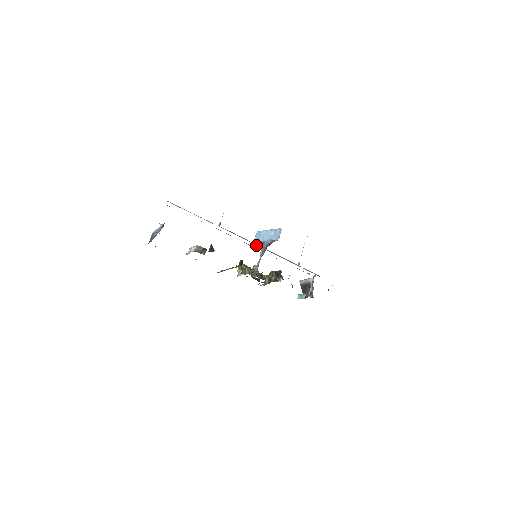
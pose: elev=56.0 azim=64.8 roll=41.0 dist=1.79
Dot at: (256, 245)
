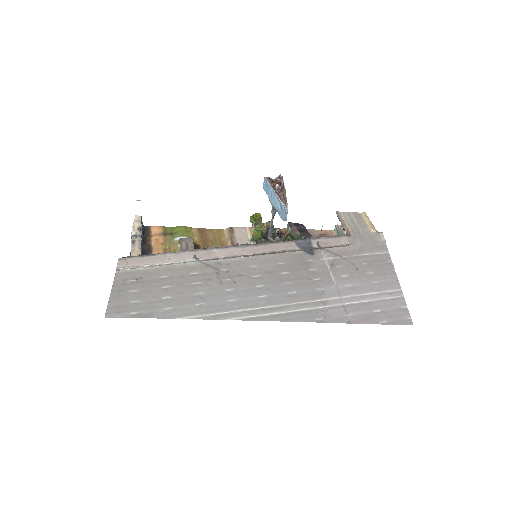
Dot at: (250, 256)
